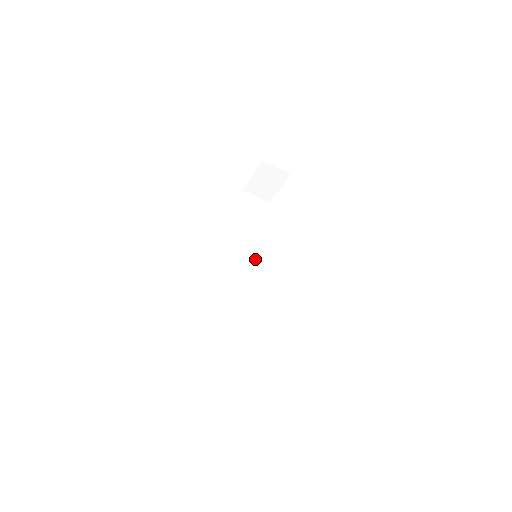
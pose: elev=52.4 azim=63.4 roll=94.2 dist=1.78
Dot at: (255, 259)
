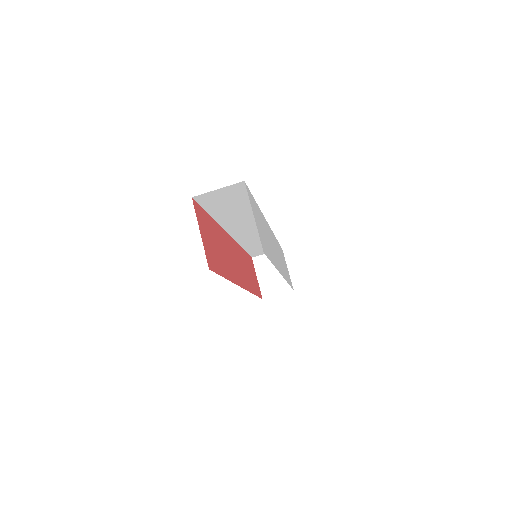
Dot at: occluded
